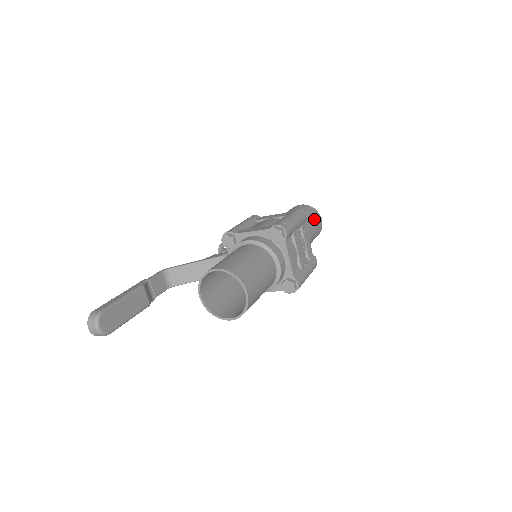
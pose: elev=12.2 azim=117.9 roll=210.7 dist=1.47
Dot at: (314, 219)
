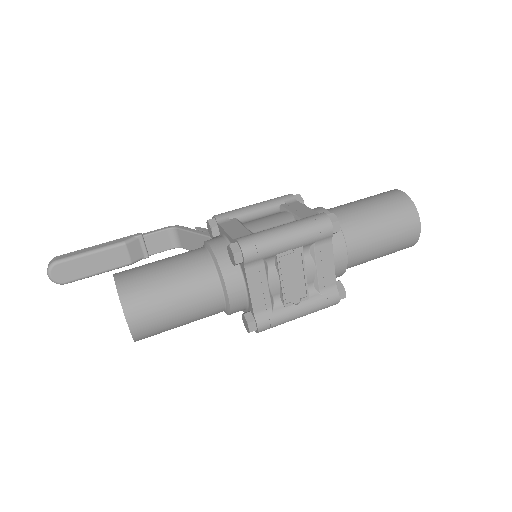
Dot at: (393, 225)
